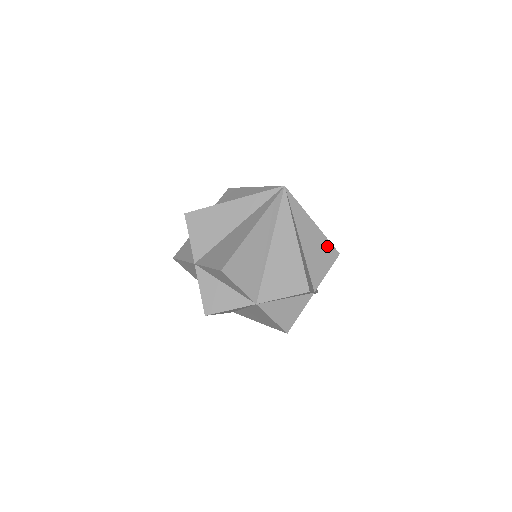
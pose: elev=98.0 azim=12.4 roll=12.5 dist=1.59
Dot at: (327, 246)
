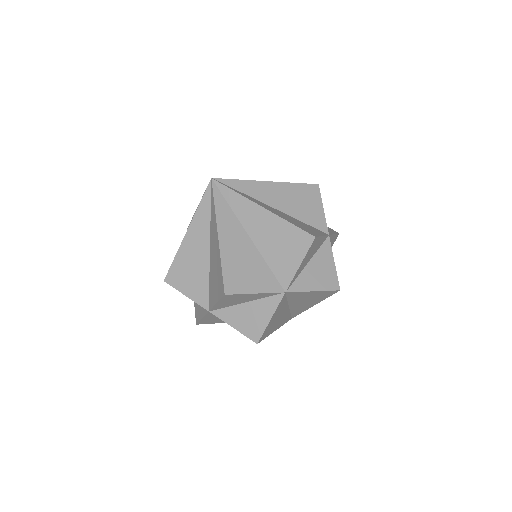
Dot at: (300, 189)
